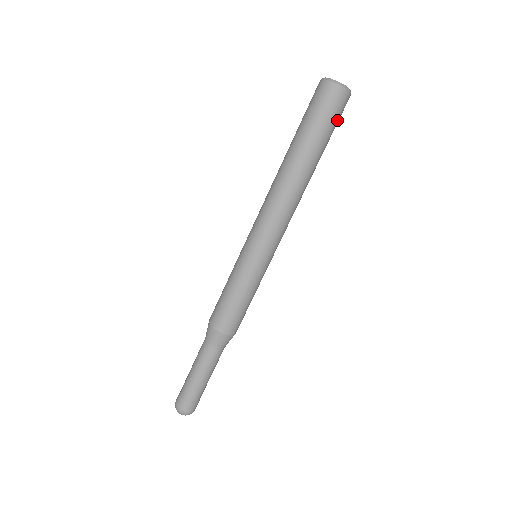
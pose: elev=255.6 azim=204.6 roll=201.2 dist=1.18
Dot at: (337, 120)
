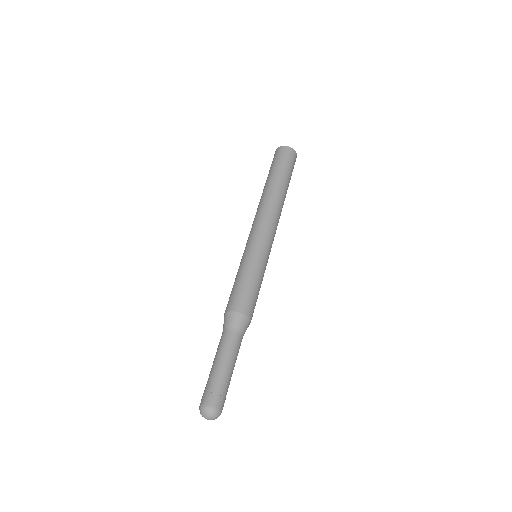
Dot at: (291, 164)
